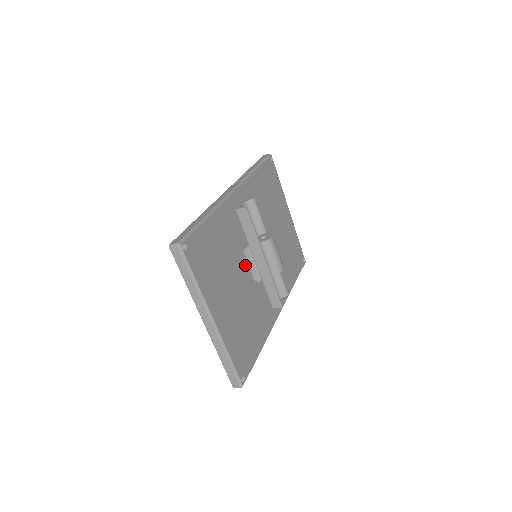
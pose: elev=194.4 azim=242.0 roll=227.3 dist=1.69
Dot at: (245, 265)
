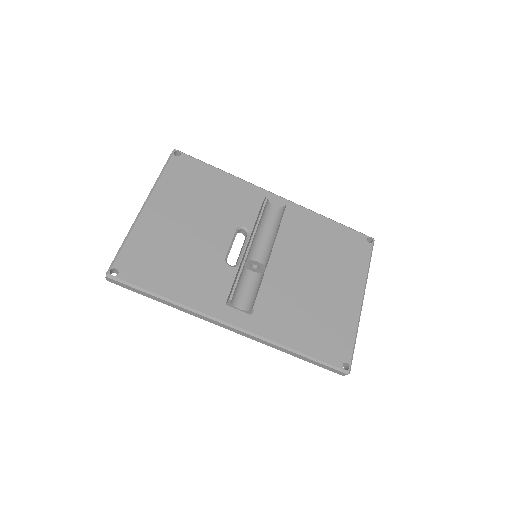
Dot at: (228, 234)
